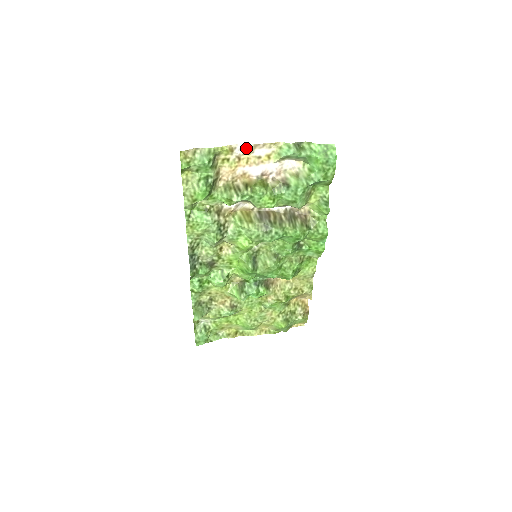
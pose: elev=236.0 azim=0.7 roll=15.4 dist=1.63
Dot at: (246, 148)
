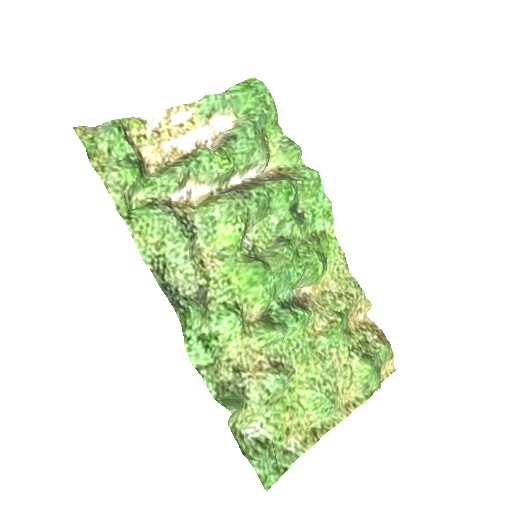
Dot at: (159, 118)
